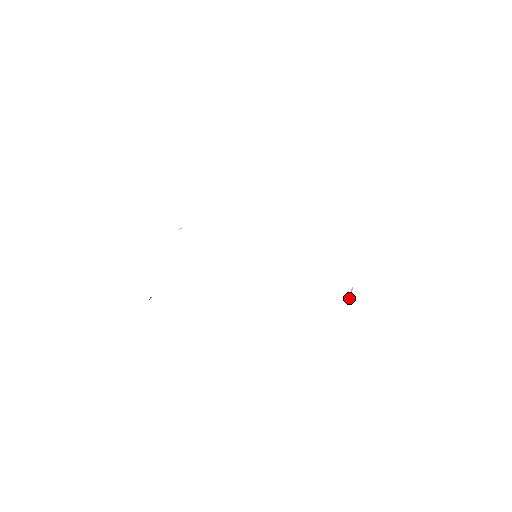
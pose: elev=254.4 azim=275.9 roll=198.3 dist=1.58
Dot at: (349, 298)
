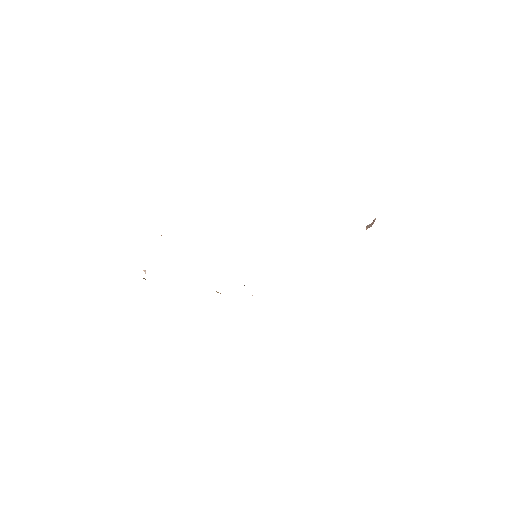
Dot at: (369, 227)
